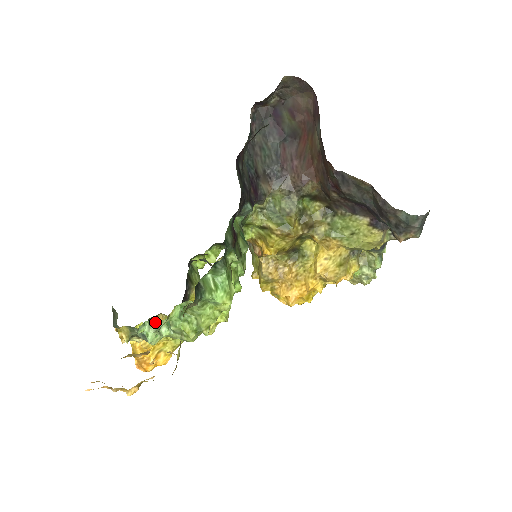
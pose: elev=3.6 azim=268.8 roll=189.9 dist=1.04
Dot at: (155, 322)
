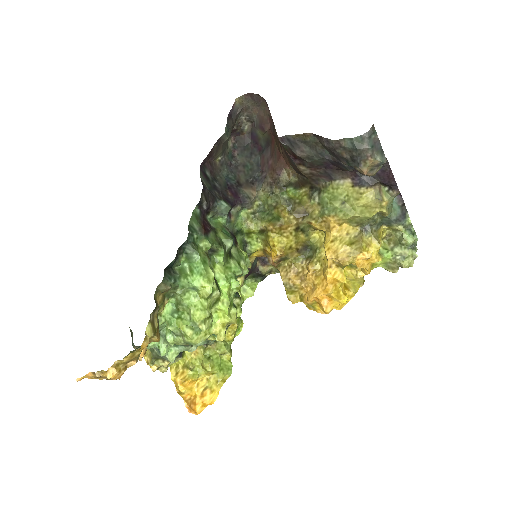
Dot at: (161, 331)
